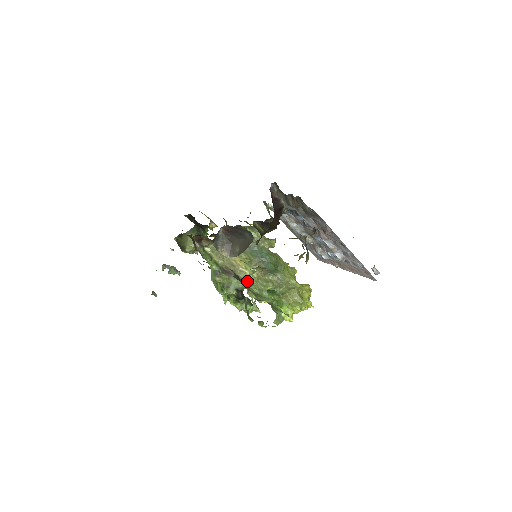
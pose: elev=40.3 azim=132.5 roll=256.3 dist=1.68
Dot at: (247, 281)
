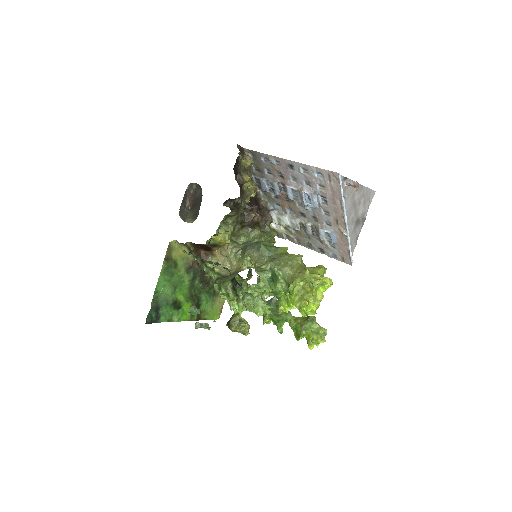
Dot at: occluded
